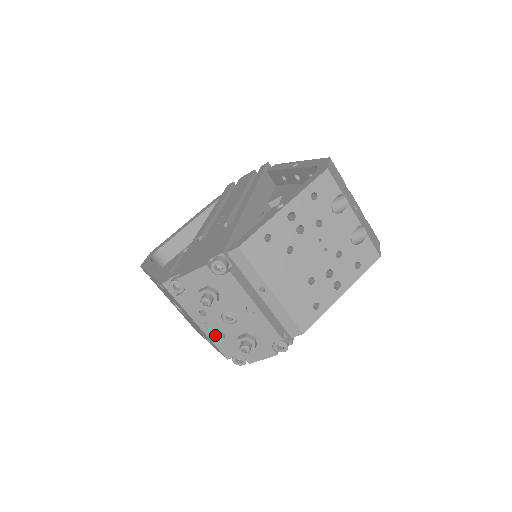
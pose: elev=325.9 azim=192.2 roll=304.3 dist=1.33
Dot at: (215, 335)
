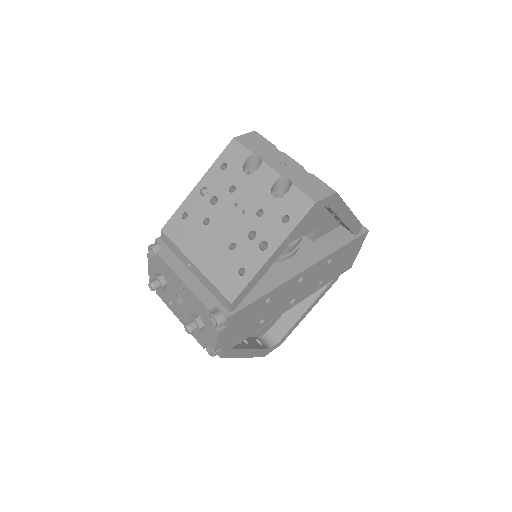
Dot at: occluded
